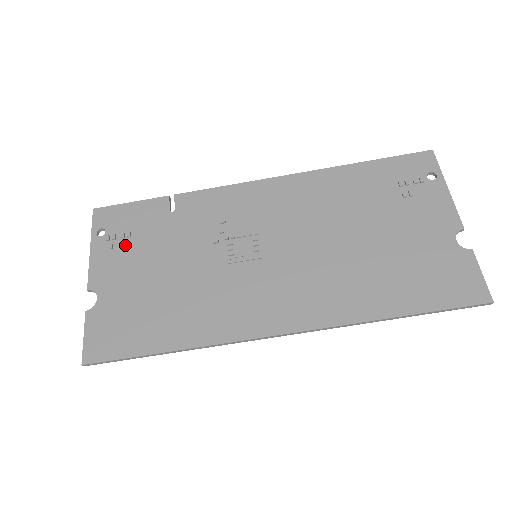
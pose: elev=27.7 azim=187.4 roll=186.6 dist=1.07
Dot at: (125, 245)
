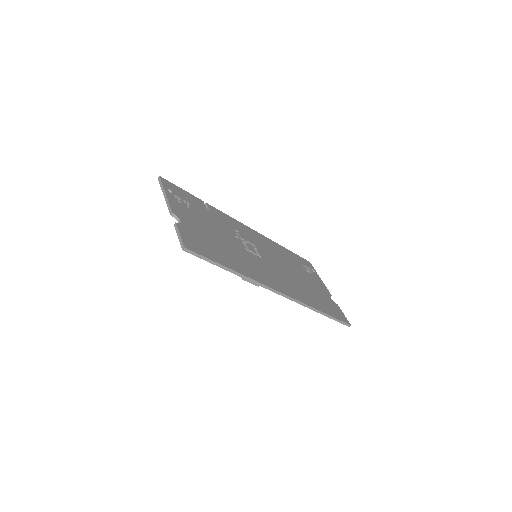
Dot at: (189, 206)
